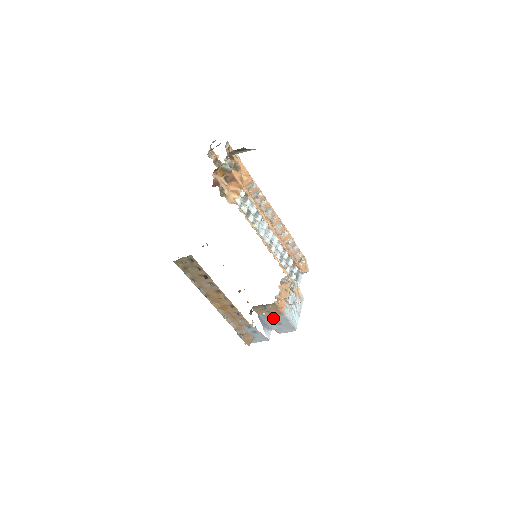
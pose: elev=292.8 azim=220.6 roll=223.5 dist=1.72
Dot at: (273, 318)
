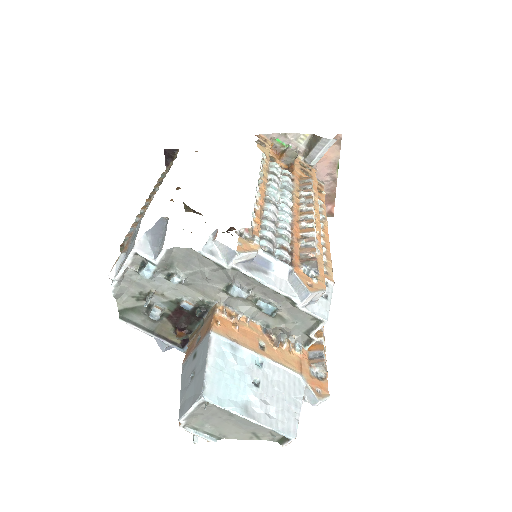
Dot at: (195, 355)
